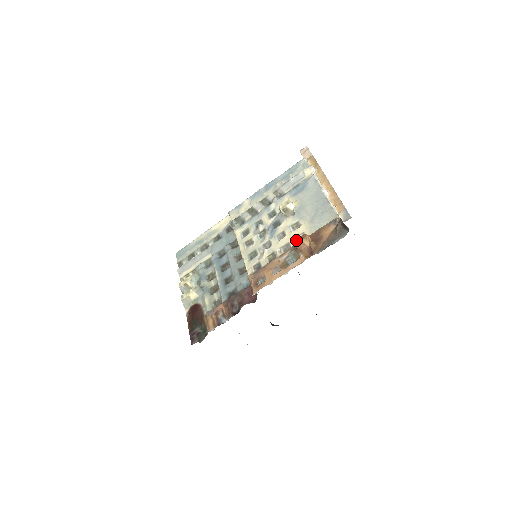
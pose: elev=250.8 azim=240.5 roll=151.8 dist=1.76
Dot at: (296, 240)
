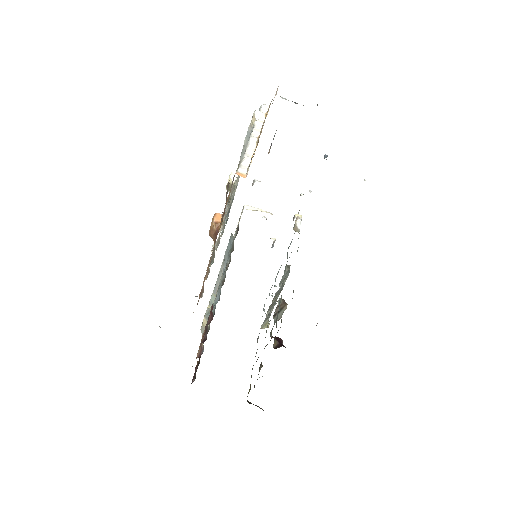
Dot at: occluded
